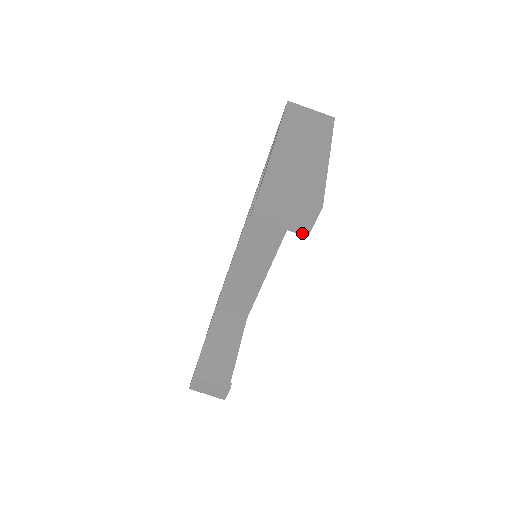
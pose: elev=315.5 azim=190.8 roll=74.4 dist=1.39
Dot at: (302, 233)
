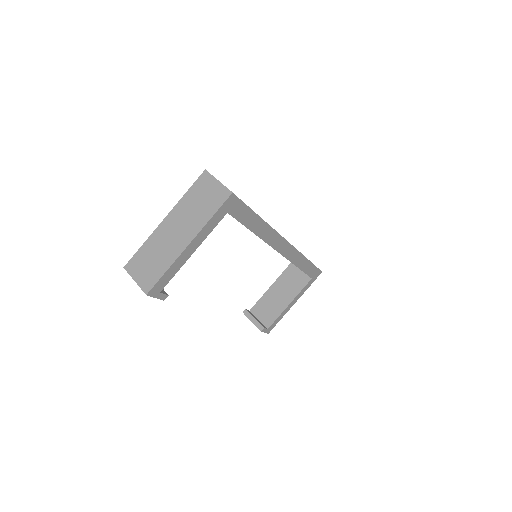
Dot at: occluded
